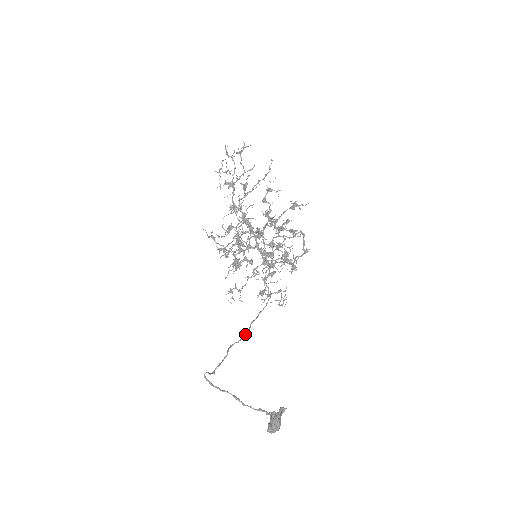
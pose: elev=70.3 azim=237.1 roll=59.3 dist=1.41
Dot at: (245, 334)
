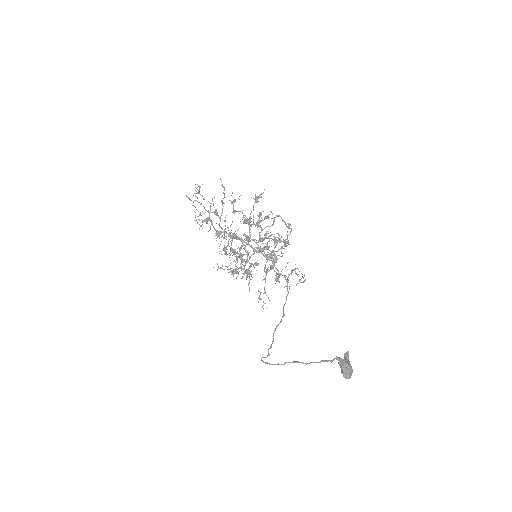
Dot at: (282, 317)
